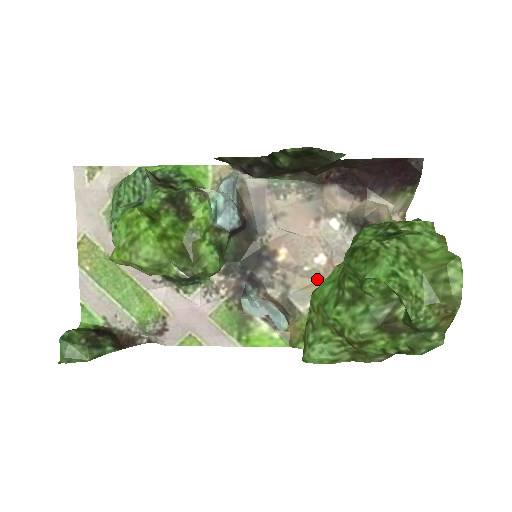
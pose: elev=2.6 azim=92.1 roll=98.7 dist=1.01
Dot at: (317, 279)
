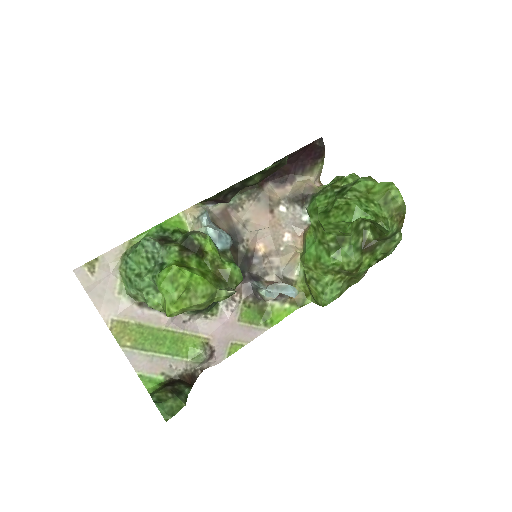
Dot at: (294, 251)
